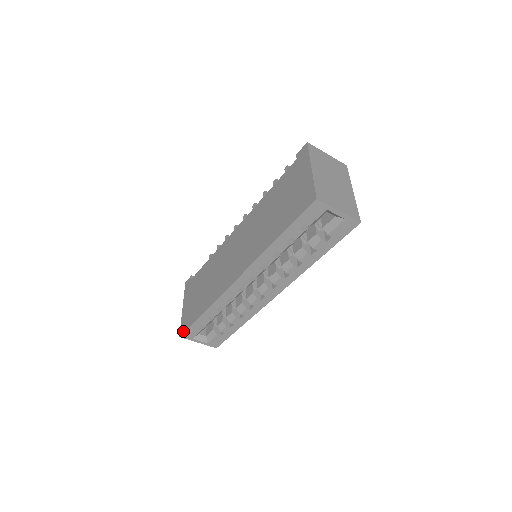
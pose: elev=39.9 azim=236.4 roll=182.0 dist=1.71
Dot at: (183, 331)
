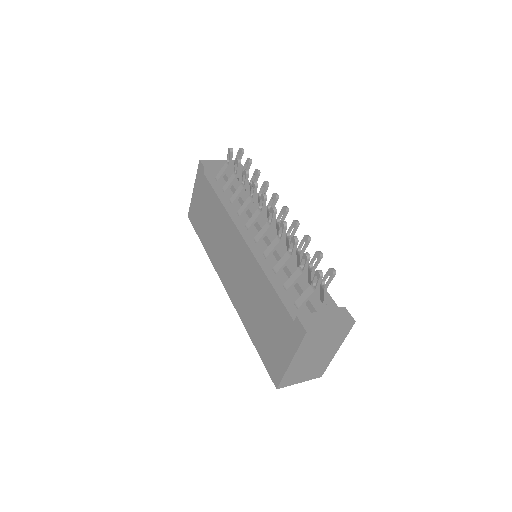
Dot at: (190, 220)
